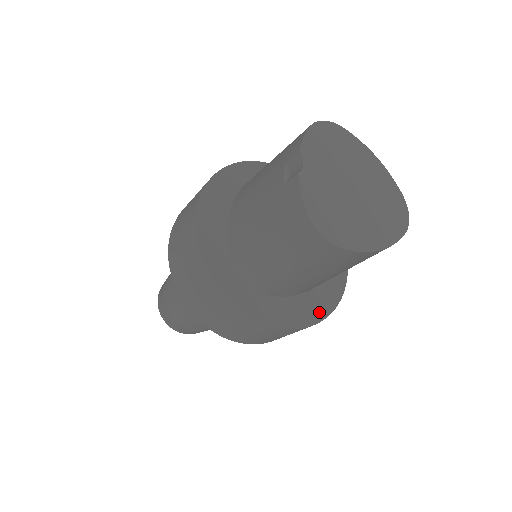
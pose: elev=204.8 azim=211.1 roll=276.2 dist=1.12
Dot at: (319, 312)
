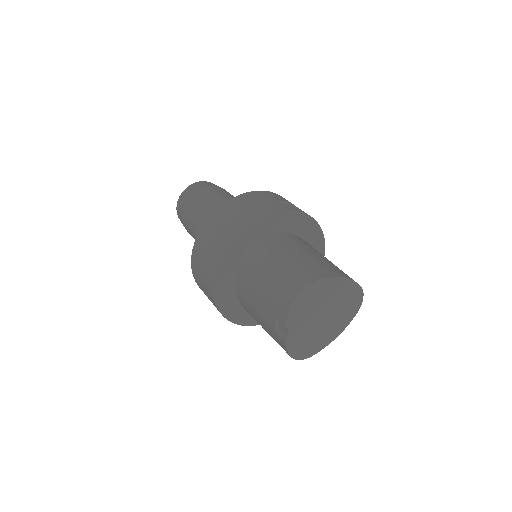
Dot at: occluded
